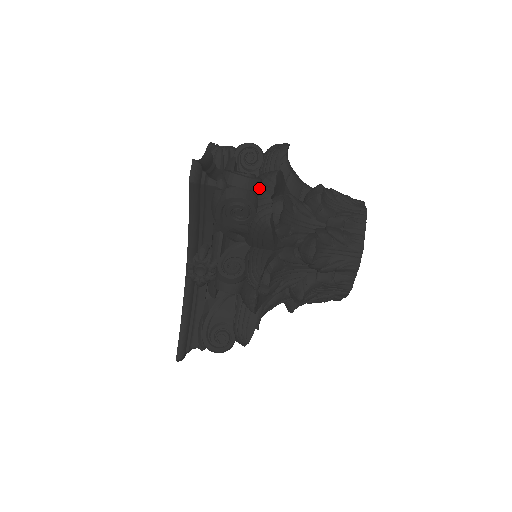
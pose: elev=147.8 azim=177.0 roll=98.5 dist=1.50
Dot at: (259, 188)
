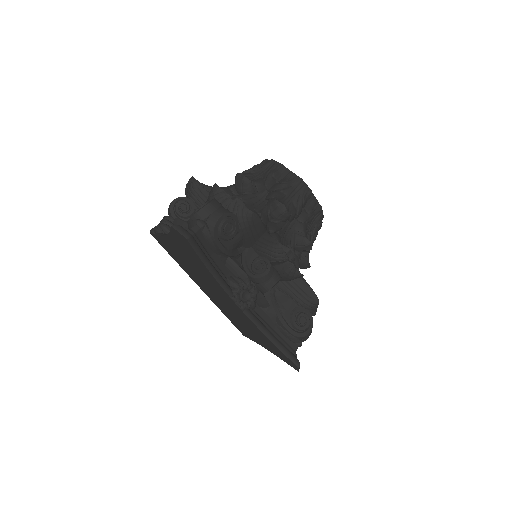
Dot at: (220, 203)
